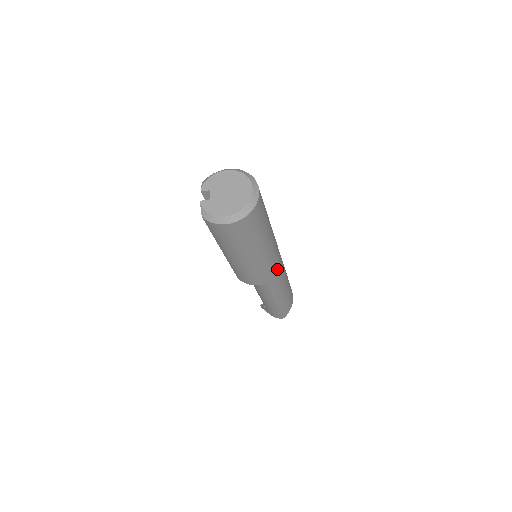
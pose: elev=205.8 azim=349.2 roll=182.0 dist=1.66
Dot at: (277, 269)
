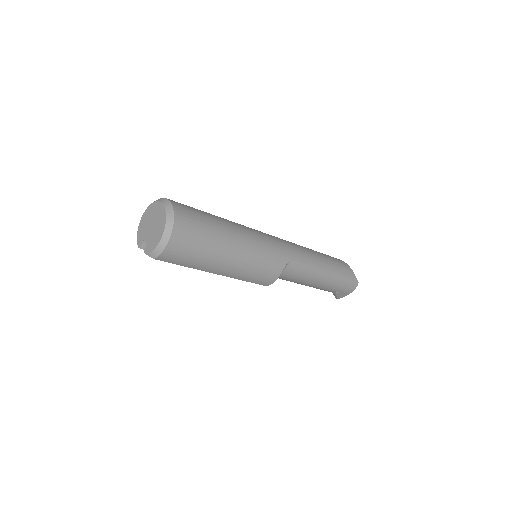
Dot at: (279, 245)
